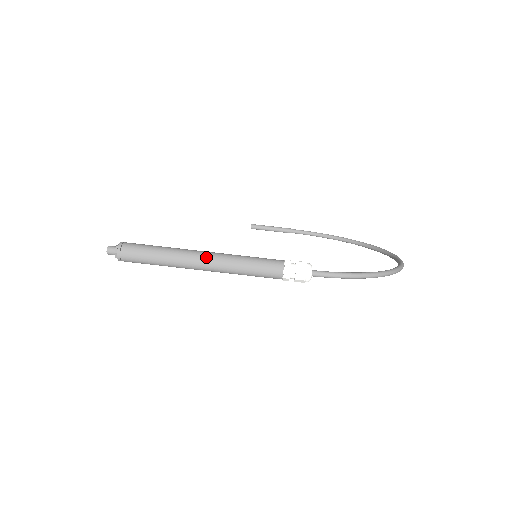
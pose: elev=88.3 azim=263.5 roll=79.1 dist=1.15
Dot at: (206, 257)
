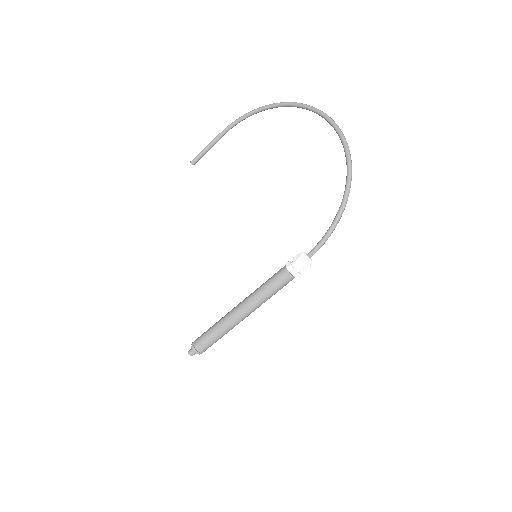
Dot at: (245, 313)
